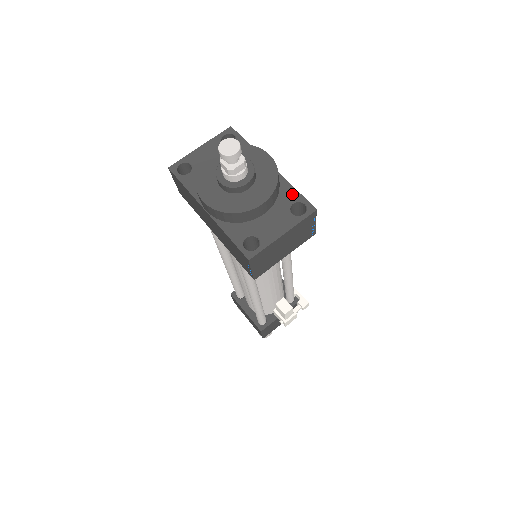
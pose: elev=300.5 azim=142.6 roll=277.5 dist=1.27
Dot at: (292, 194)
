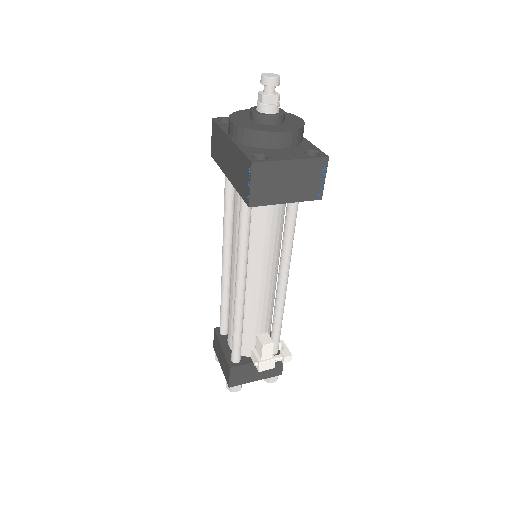
Dot at: (311, 147)
